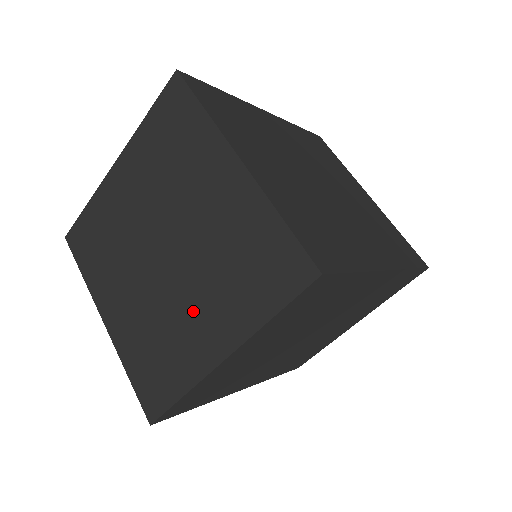
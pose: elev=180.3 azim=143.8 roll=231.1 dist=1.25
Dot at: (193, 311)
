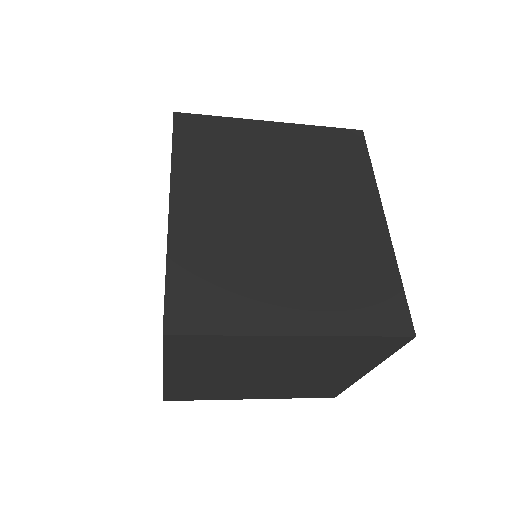
Dot at: (257, 389)
